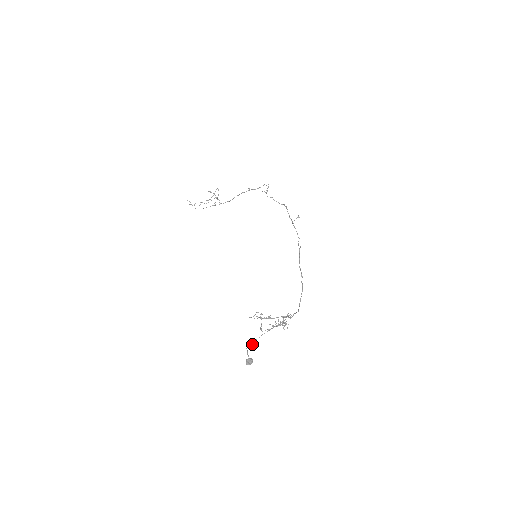
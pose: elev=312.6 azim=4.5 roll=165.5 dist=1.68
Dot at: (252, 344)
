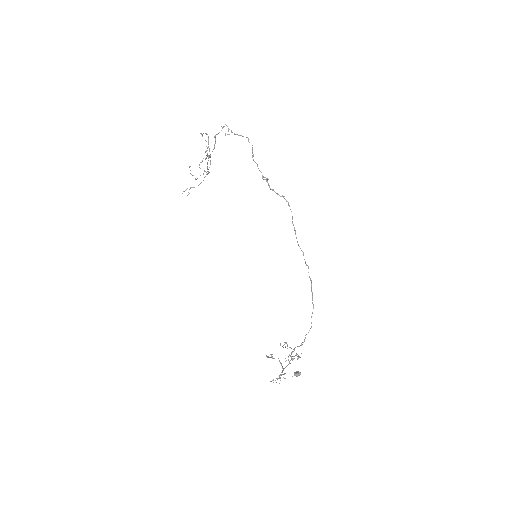
Dot at: occluded
